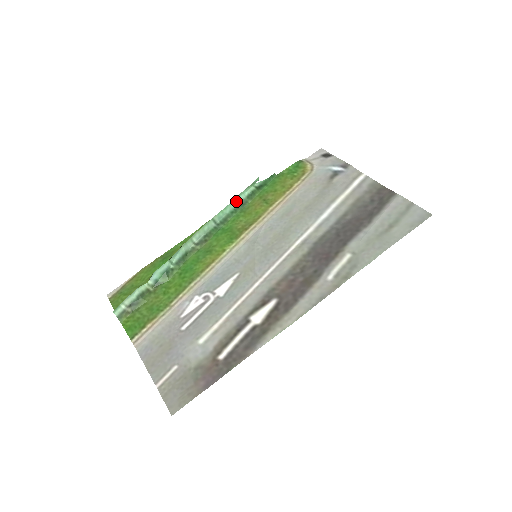
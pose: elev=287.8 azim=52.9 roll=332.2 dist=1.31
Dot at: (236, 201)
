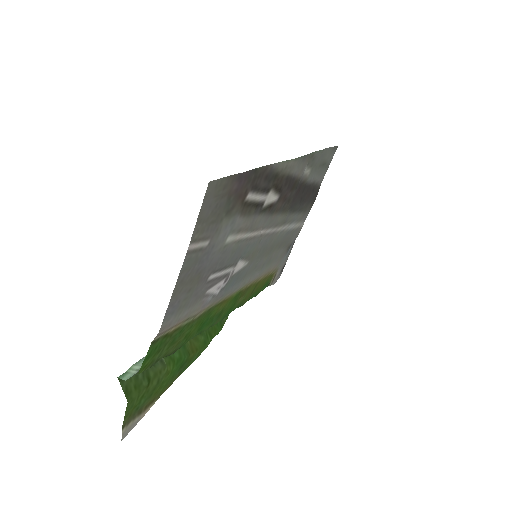
Dot at: occluded
